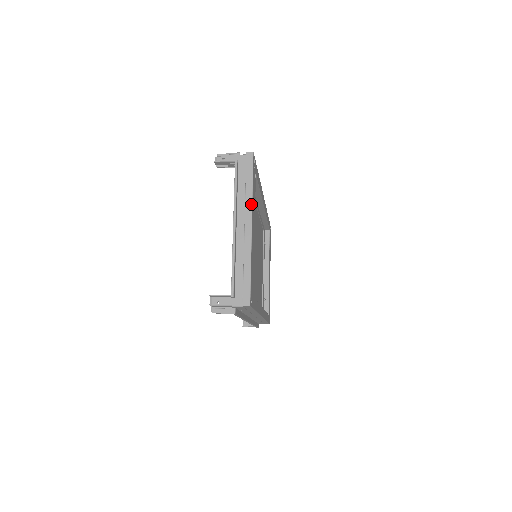
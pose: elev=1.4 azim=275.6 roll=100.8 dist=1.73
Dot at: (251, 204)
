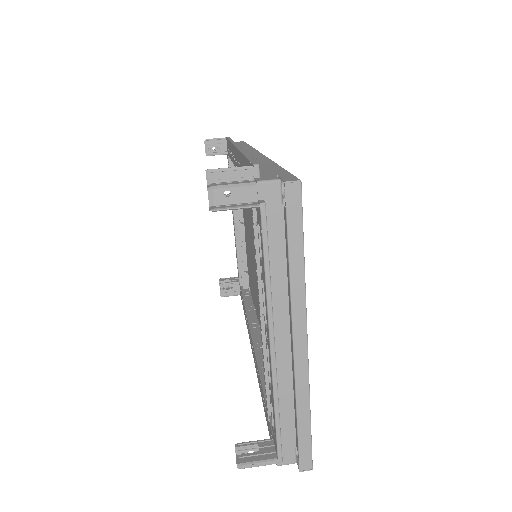
Dot at: (303, 300)
